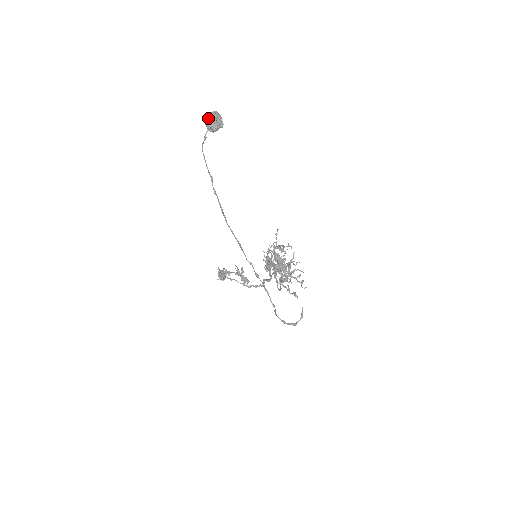
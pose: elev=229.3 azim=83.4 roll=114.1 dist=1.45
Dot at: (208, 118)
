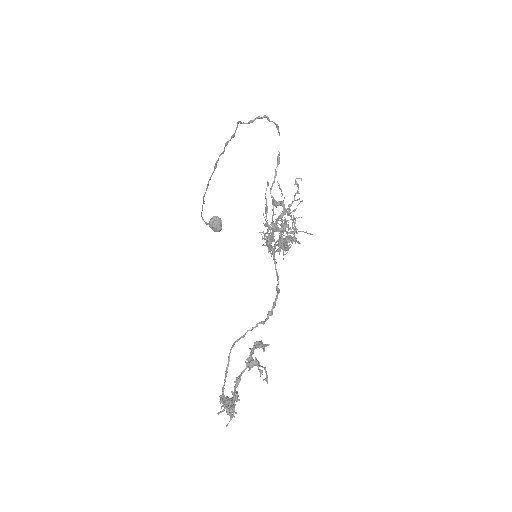
Dot at: occluded
